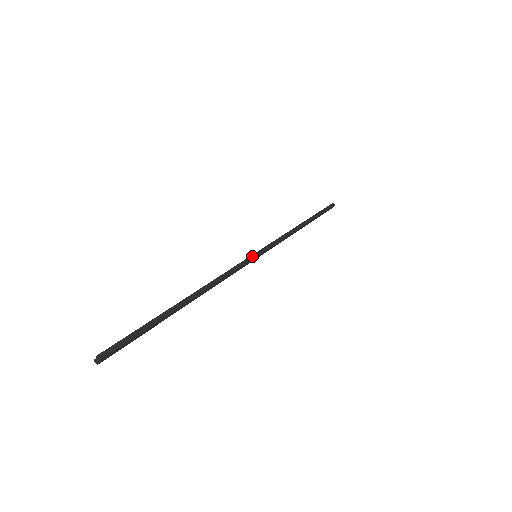
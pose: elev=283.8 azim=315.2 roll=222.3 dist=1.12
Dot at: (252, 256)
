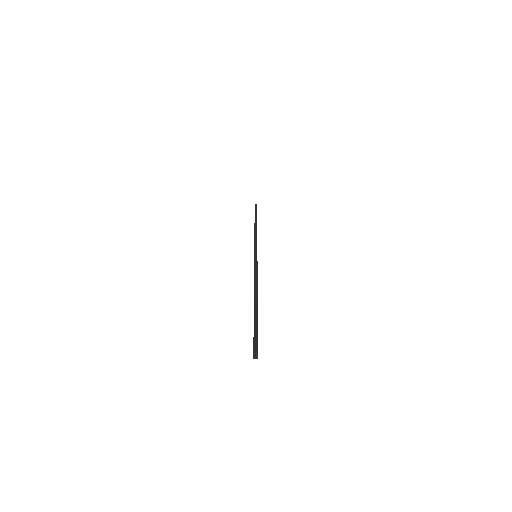
Dot at: (255, 257)
